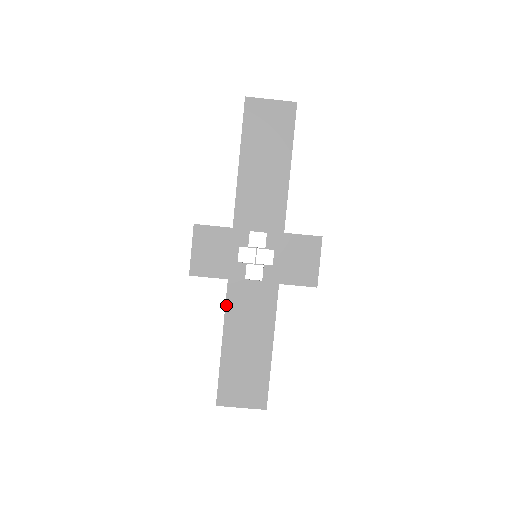
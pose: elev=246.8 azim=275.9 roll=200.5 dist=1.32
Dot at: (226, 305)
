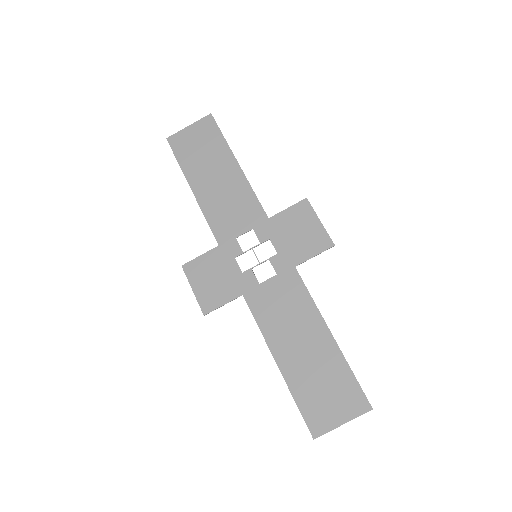
Dot at: (256, 321)
